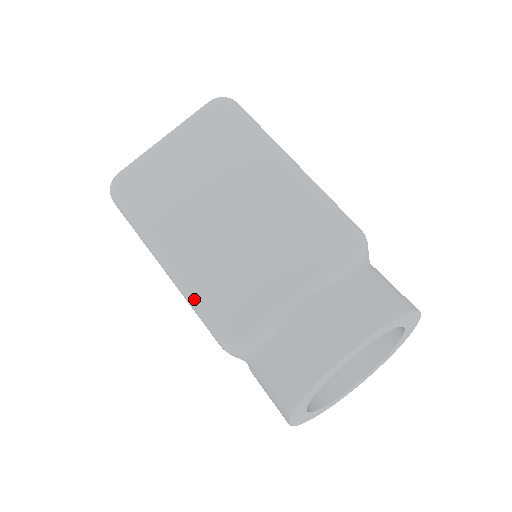
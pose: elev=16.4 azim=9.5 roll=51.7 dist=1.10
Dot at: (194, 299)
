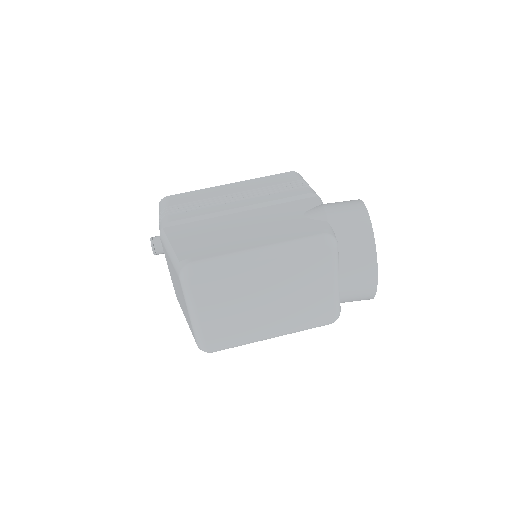
Dot at: occluded
